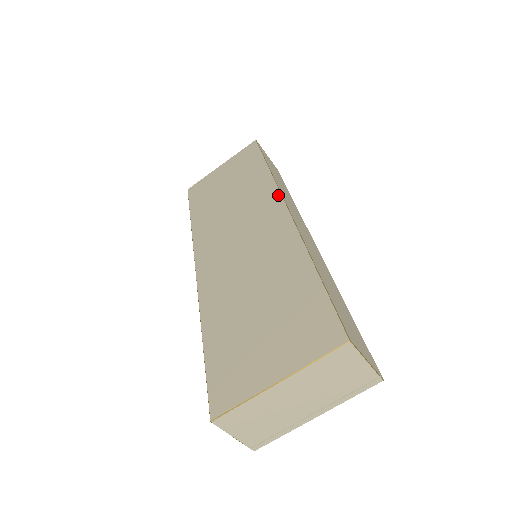
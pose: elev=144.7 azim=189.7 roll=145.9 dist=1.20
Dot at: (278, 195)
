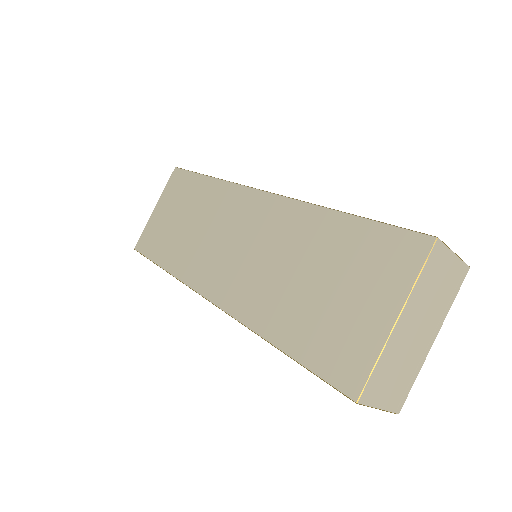
Dot at: (244, 189)
